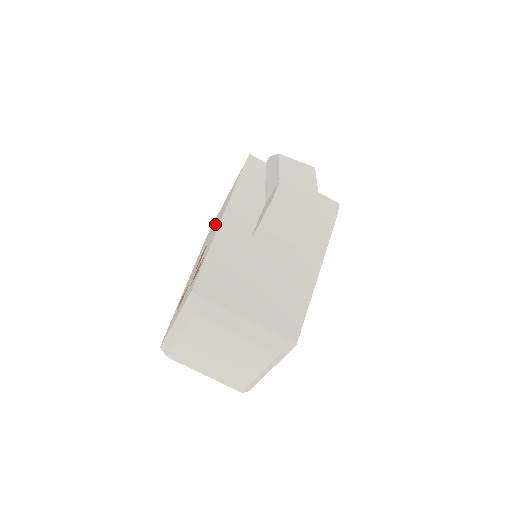
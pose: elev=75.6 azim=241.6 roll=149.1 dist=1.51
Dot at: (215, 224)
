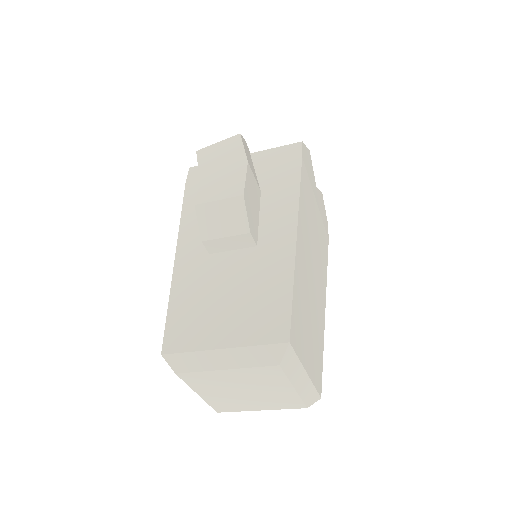
Dot at: occluded
